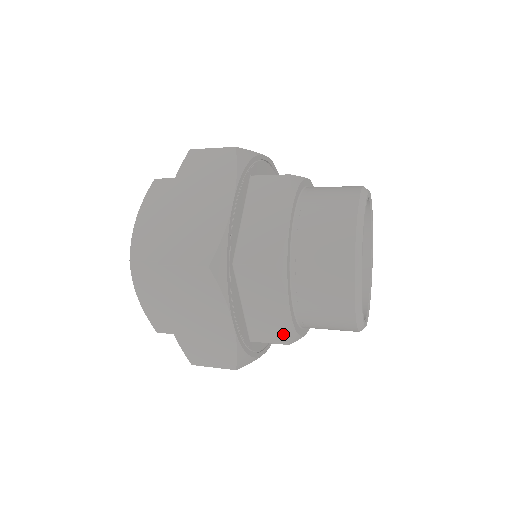
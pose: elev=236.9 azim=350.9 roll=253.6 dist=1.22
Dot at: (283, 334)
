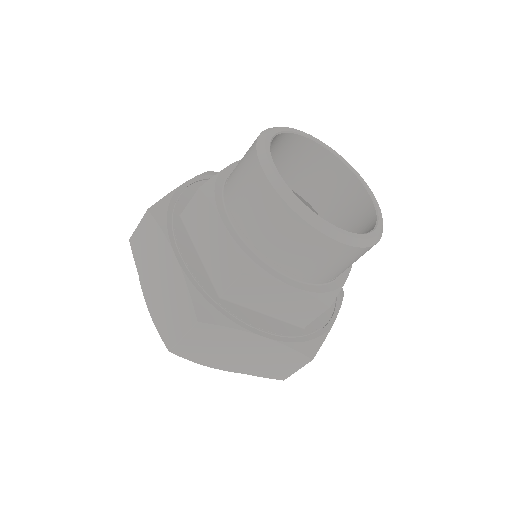
Dot at: (315, 305)
